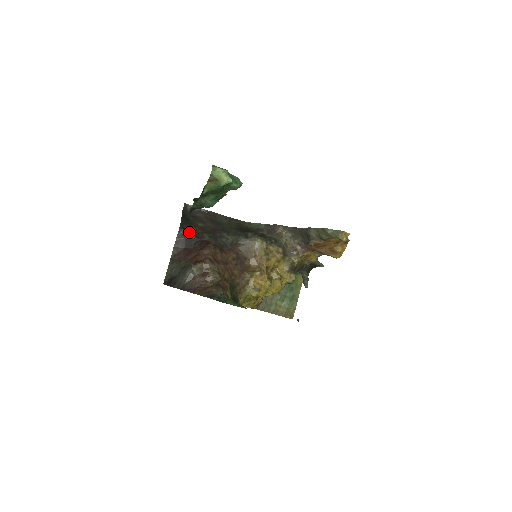
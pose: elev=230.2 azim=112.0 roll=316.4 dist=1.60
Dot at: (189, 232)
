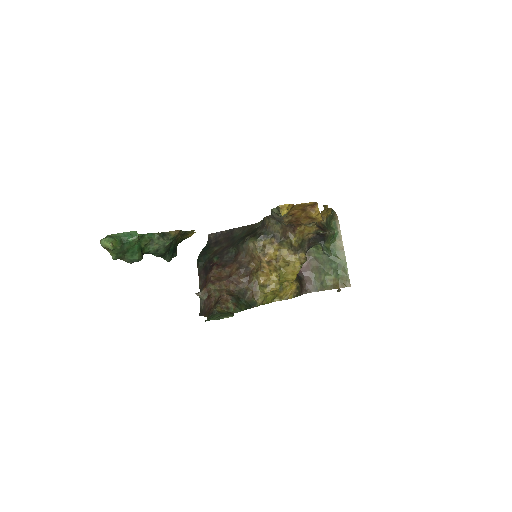
Dot at: (204, 262)
